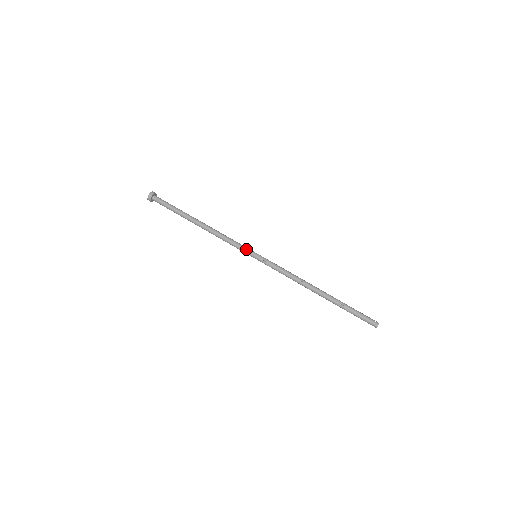
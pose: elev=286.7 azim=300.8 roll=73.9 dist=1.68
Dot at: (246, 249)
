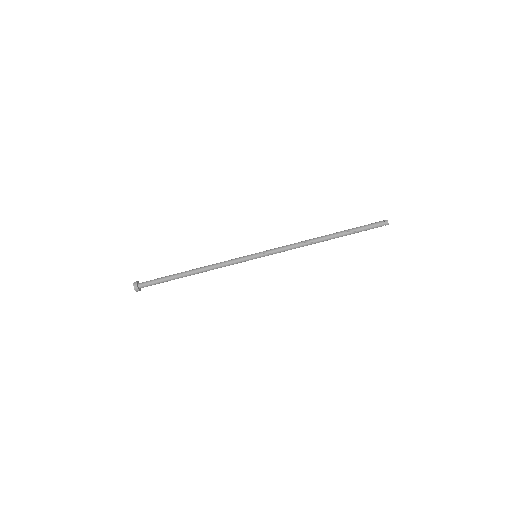
Dot at: (244, 258)
